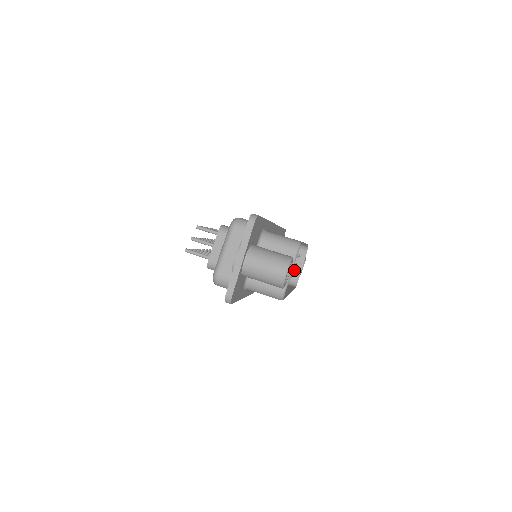
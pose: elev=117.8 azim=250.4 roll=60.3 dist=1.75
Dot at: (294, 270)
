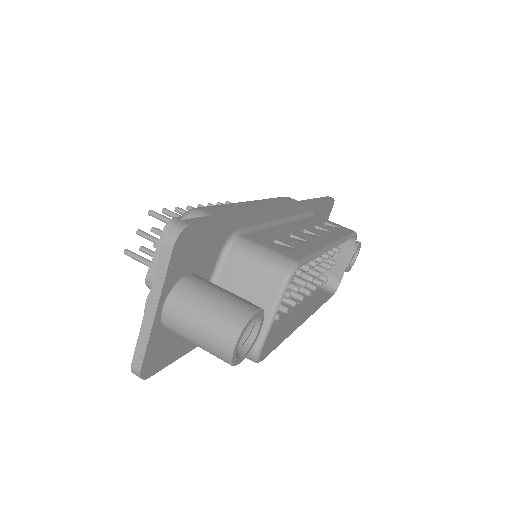
Dot at: (334, 267)
